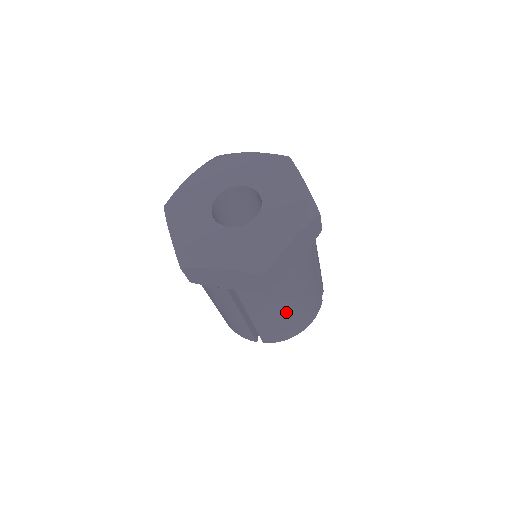
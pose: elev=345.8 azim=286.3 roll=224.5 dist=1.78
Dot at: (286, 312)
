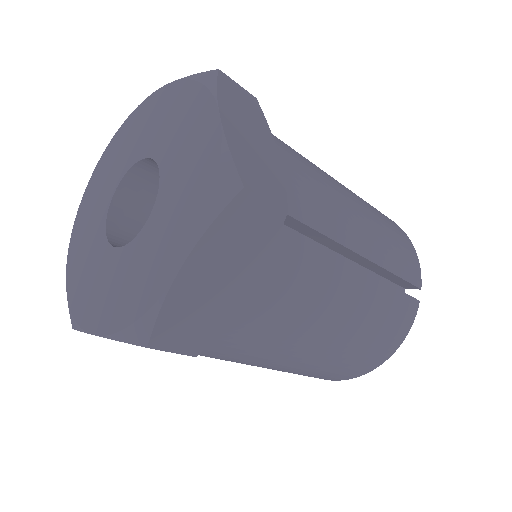
Dot at: (310, 354)
